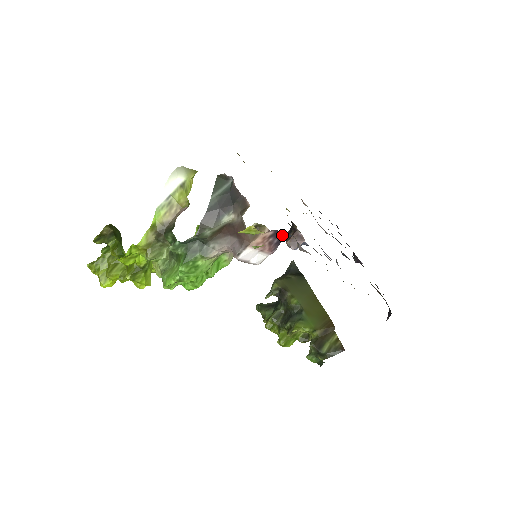
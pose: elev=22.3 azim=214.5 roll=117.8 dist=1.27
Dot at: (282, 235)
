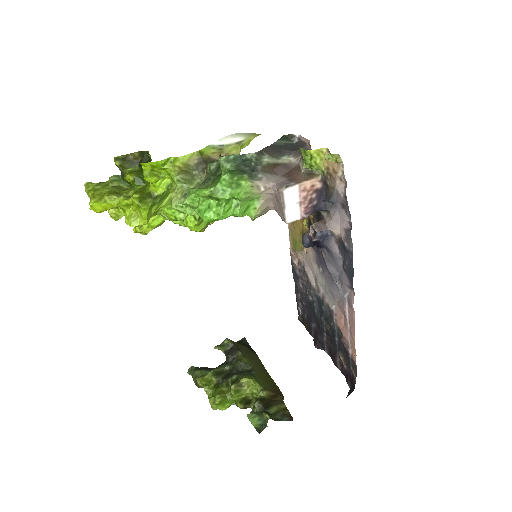
Dot at: (323, 200)
